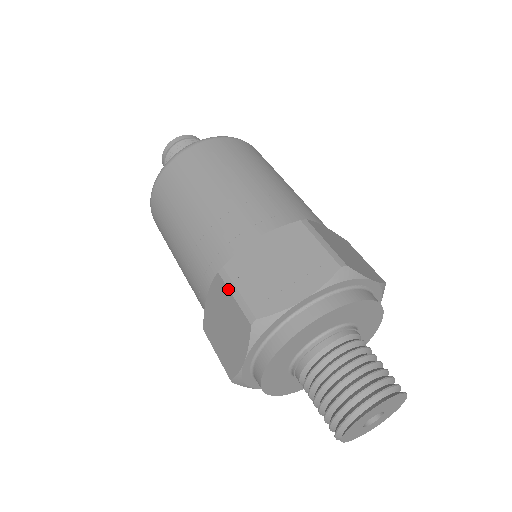
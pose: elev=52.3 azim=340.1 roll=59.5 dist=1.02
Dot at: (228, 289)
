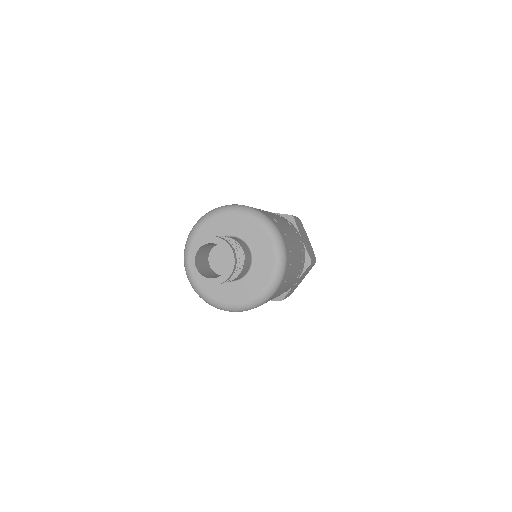
Dot at: occluded
